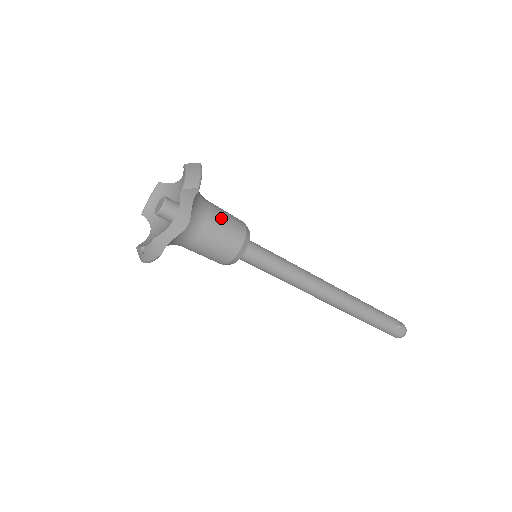
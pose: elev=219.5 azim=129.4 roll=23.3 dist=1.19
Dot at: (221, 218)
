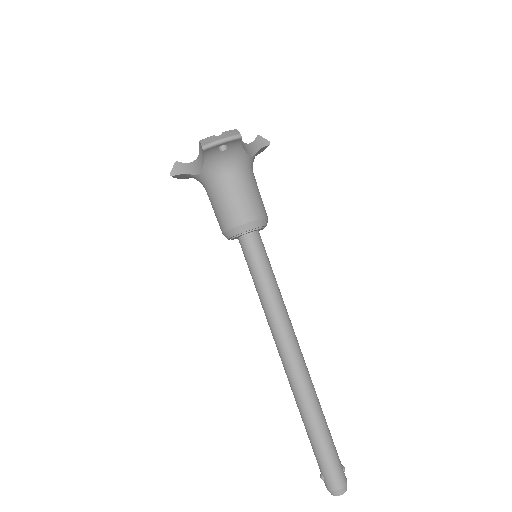
Dot at: occluded
